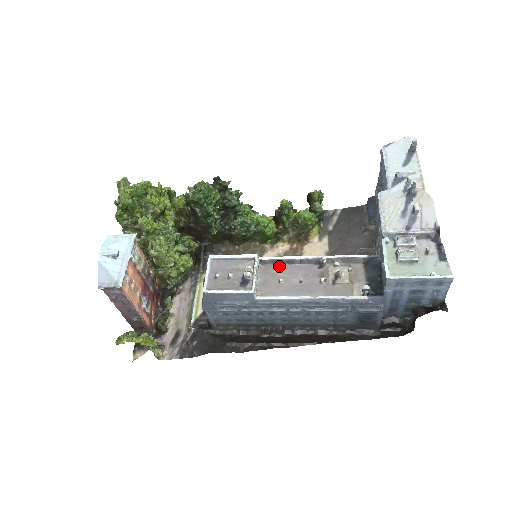
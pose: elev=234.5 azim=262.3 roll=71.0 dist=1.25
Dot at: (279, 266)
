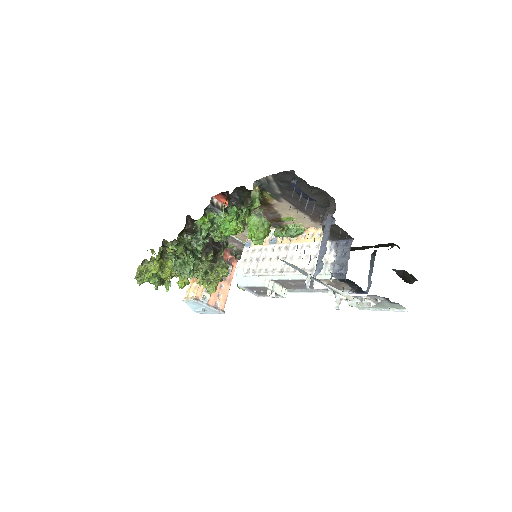
Dot at: occluded
